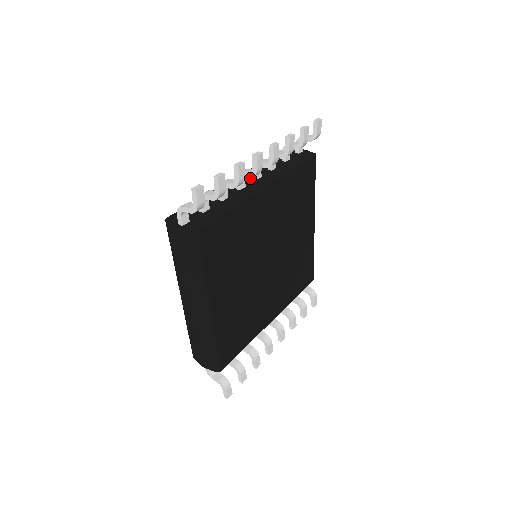
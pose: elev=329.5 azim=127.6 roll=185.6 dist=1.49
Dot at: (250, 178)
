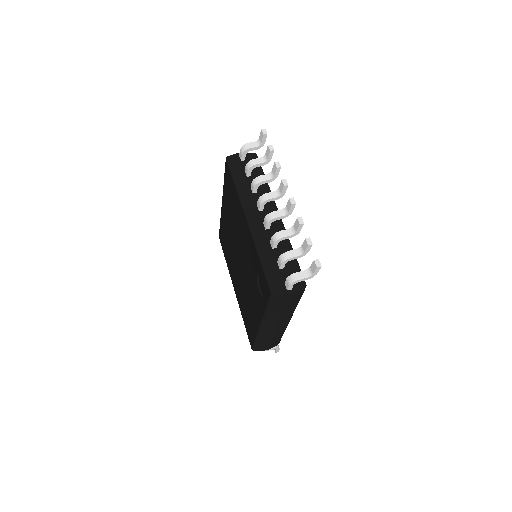
Dot at: (256, 211)
